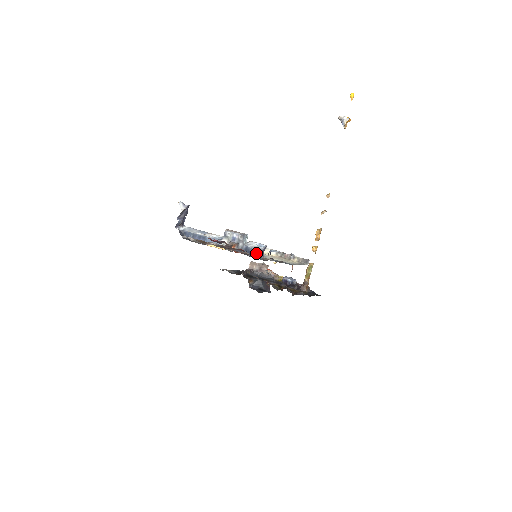
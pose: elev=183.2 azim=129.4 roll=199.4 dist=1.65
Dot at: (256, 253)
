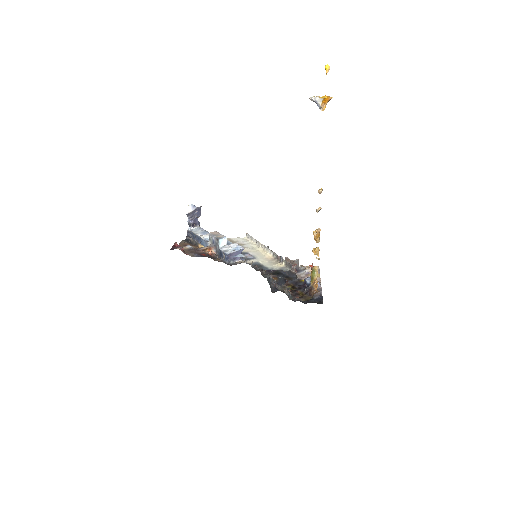
Dot at: (225, 257)
